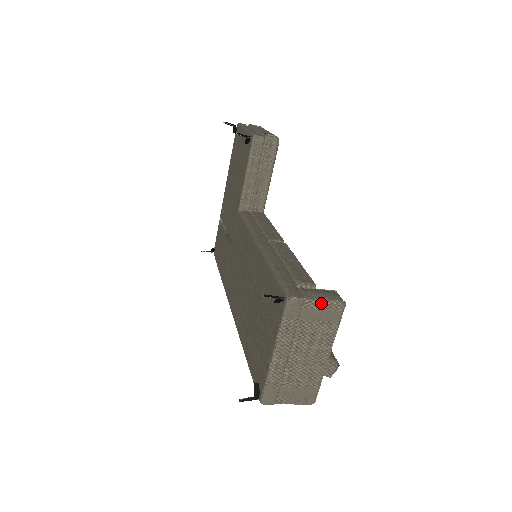
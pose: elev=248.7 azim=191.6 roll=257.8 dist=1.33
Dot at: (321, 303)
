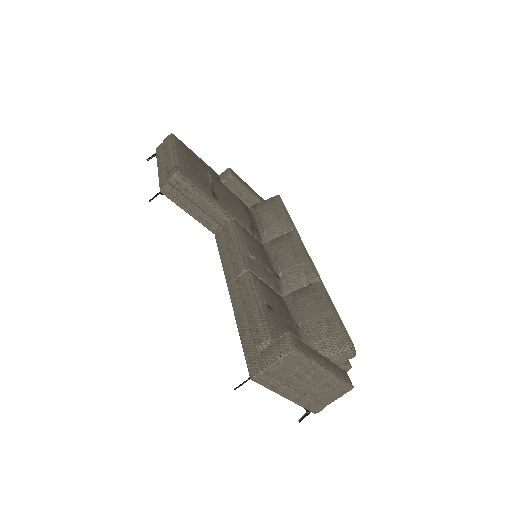
Dot at: (276, 363)
